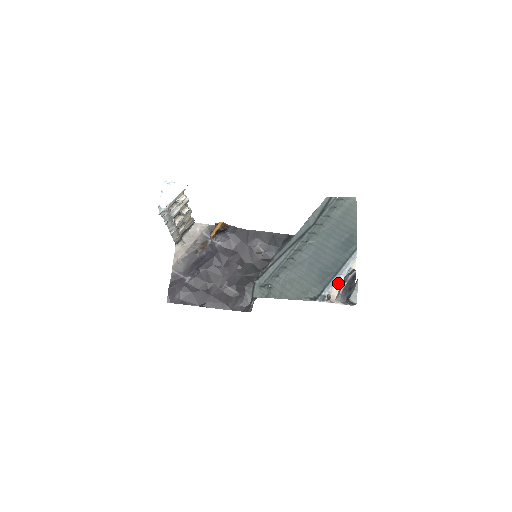
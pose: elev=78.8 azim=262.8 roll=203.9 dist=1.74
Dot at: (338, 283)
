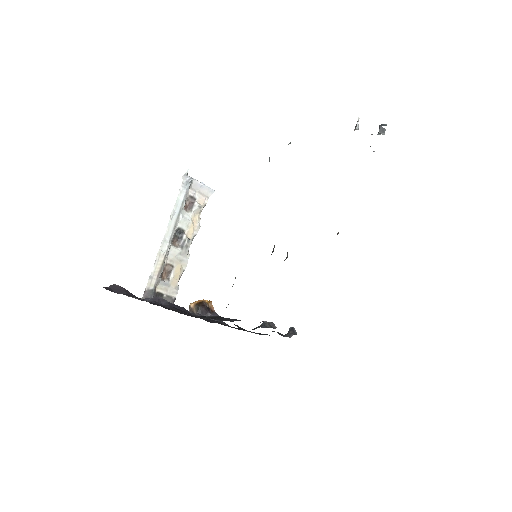
Dot at: occluded
